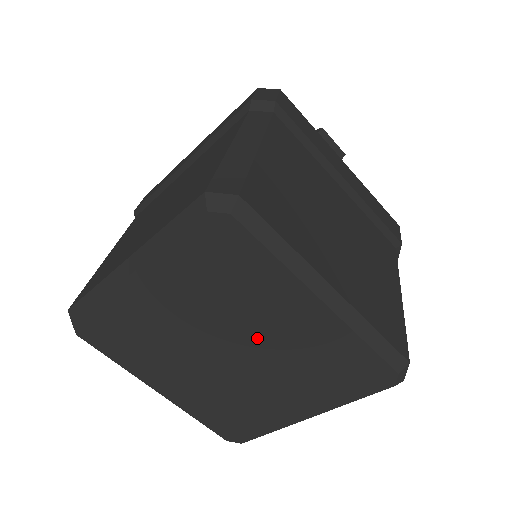
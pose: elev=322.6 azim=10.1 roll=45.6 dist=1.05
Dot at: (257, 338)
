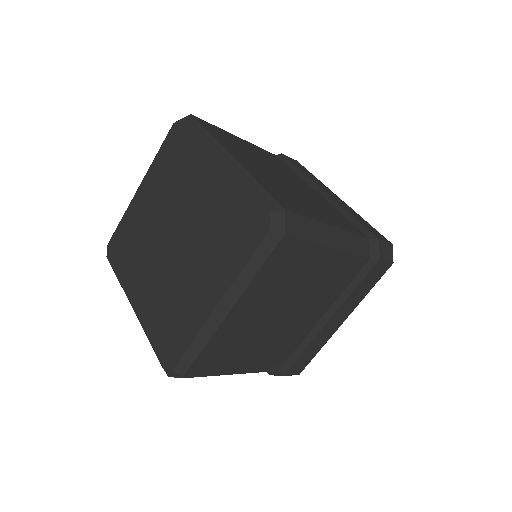
Dot at: (188, 214)
